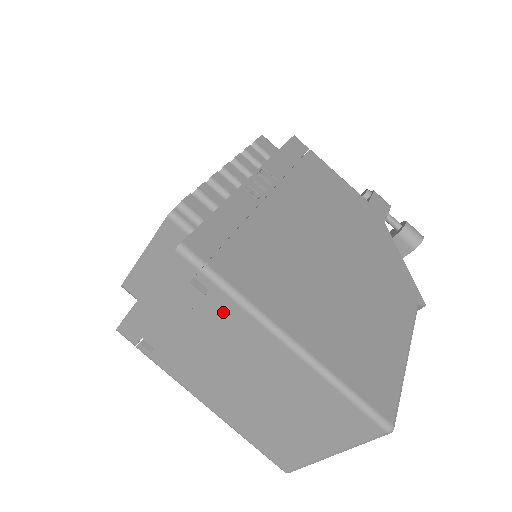
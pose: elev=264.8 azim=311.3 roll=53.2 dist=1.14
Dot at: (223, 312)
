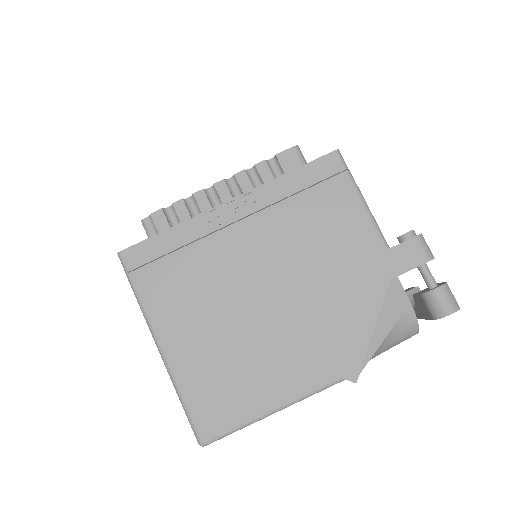
Dot at: occluded
